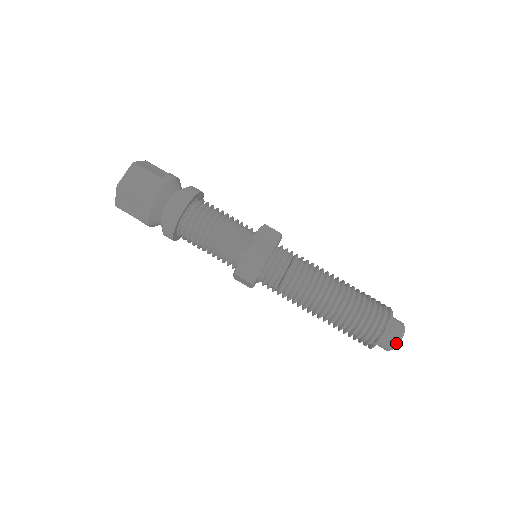
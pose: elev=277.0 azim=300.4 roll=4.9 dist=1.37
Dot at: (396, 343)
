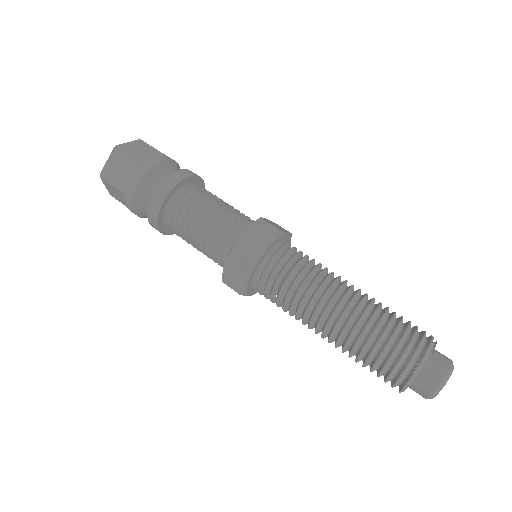
Dot at: (432, 393)
